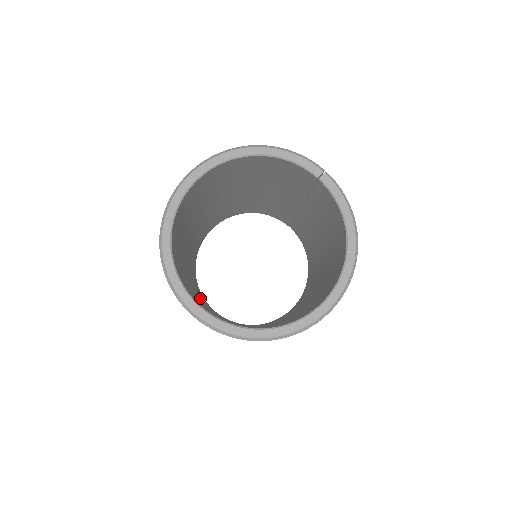
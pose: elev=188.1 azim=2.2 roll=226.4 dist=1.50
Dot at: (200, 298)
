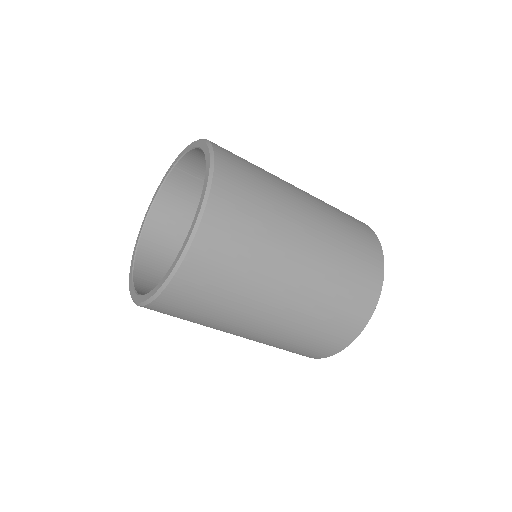
Dot at: occluded
